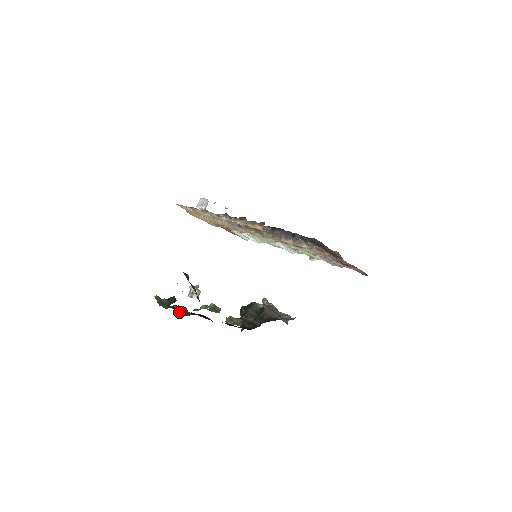
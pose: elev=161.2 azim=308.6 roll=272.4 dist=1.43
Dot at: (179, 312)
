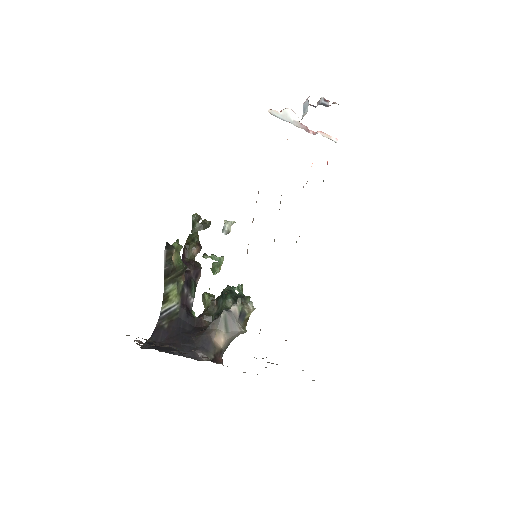
Dot at: (187, 253)
